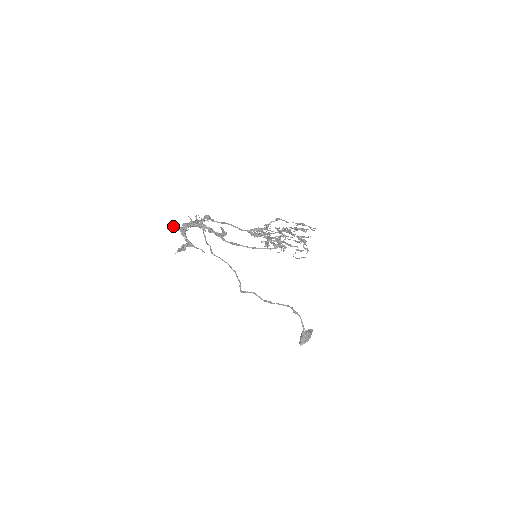
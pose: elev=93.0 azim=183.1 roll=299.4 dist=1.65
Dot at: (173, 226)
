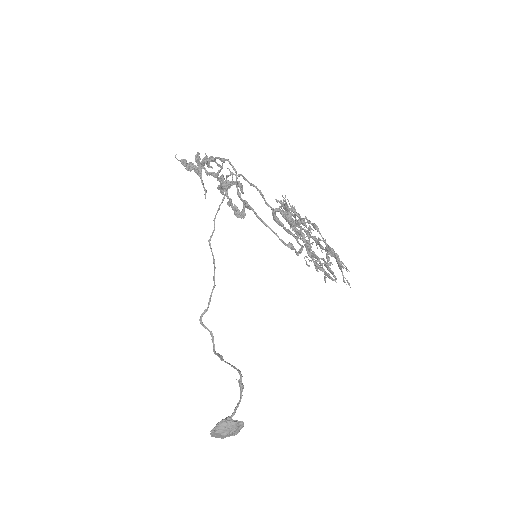
Dot at: (199, 158)
